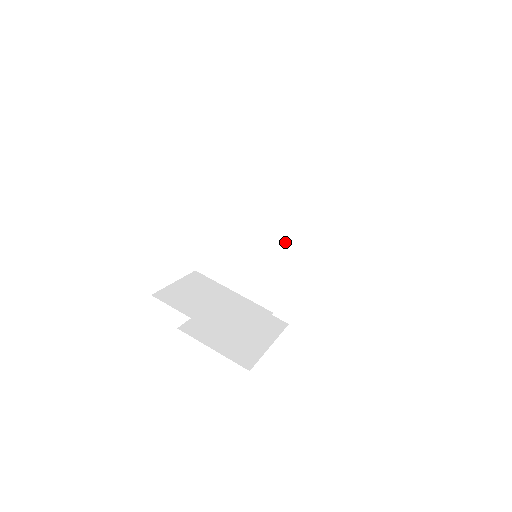
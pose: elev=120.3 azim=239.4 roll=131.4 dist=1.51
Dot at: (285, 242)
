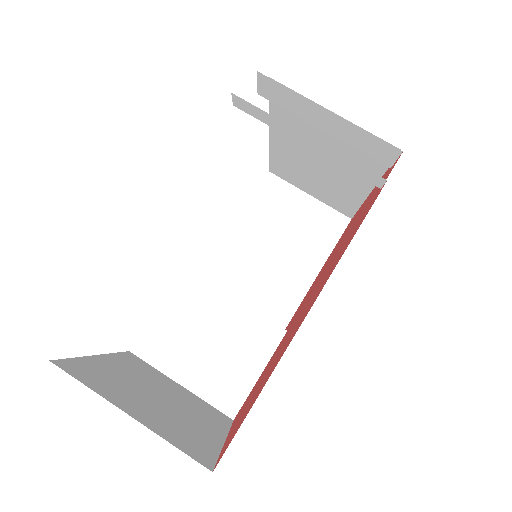
Dot at: occluded
